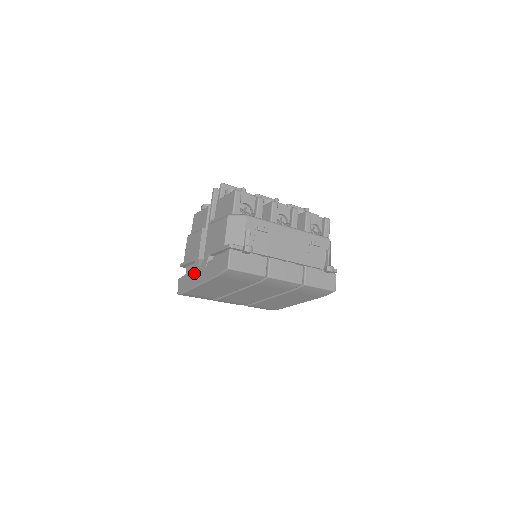
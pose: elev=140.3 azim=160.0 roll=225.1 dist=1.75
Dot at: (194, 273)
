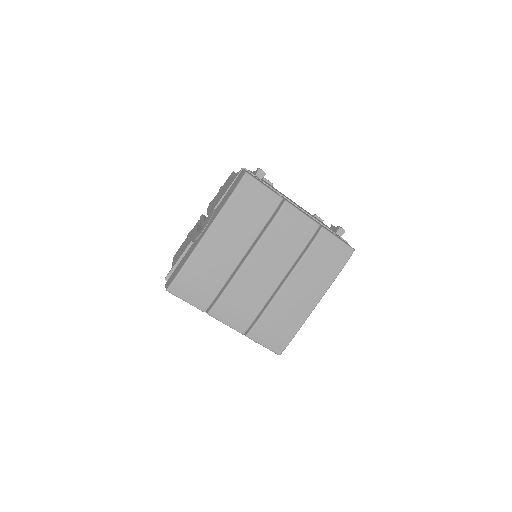
Dot at: (193, 243)
